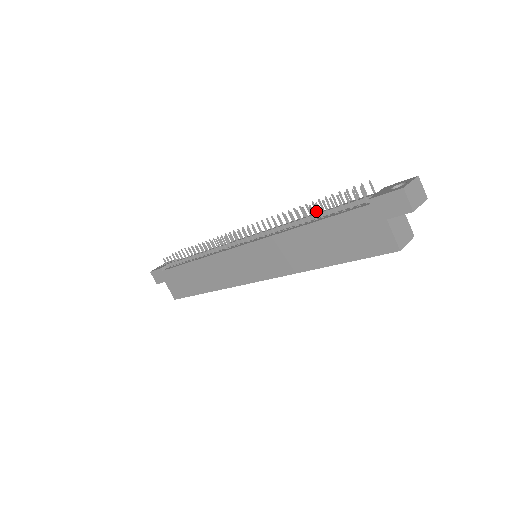
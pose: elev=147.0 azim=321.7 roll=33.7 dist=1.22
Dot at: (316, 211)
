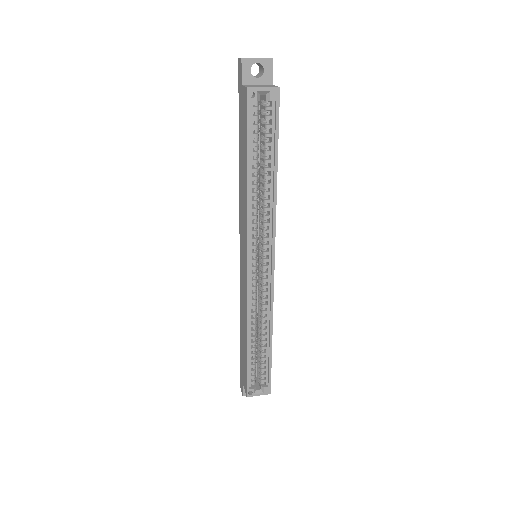
Dot at: occluded
